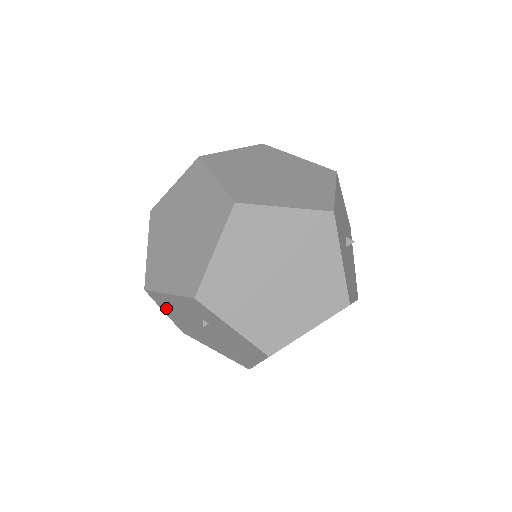
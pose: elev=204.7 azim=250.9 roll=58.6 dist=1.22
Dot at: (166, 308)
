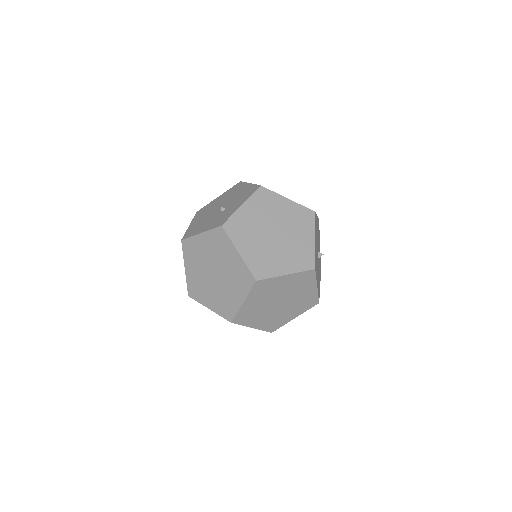
Dot at: occluded
